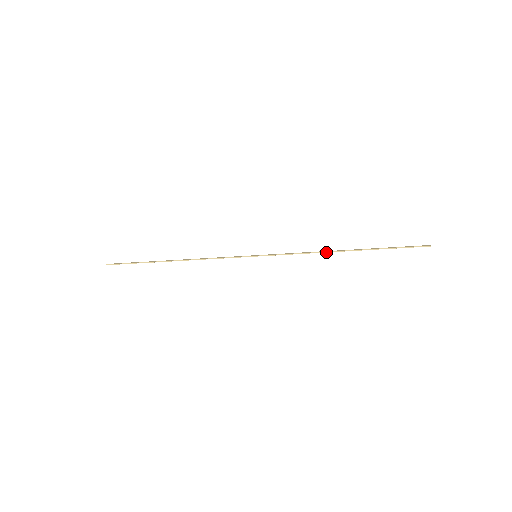
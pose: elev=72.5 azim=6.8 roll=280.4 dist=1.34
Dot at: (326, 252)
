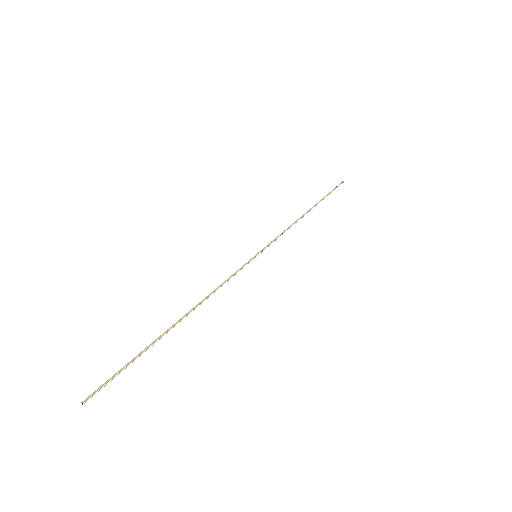
Dot at: (299, 219)
